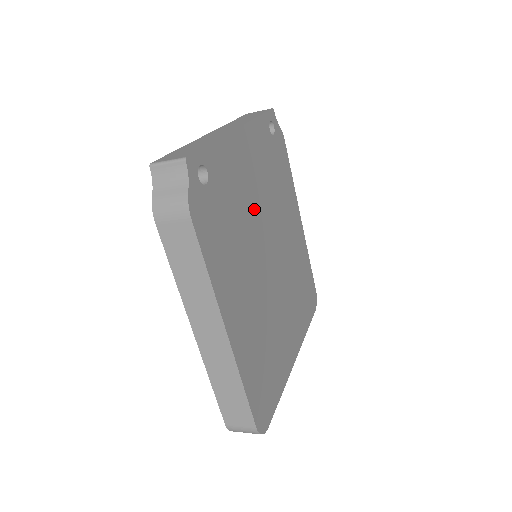
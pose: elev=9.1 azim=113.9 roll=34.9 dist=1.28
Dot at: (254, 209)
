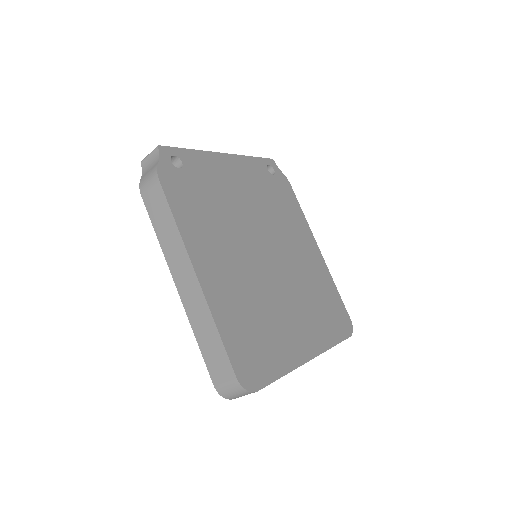
Dot at: (242, 209)
